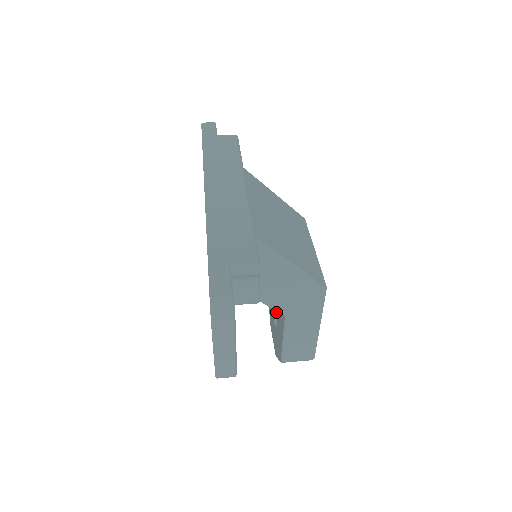
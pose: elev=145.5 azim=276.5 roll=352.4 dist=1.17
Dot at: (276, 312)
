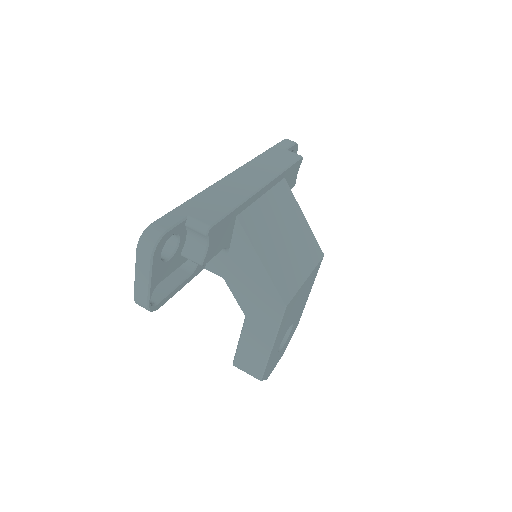
Dot at: occluded
